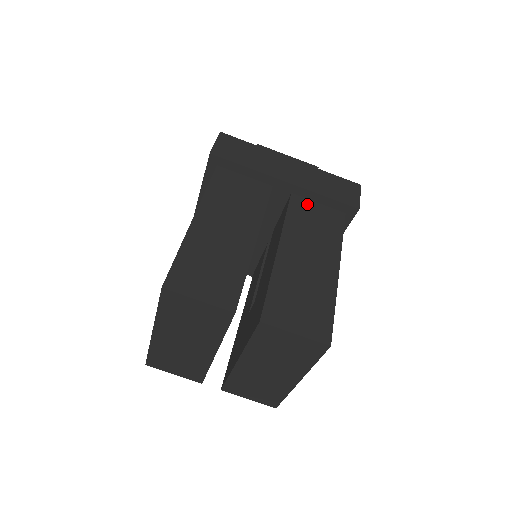
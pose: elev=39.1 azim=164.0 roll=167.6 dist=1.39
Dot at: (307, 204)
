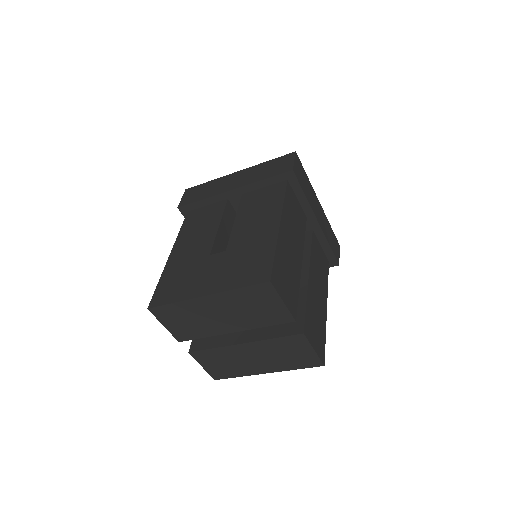
Dot at: (318, 244)
